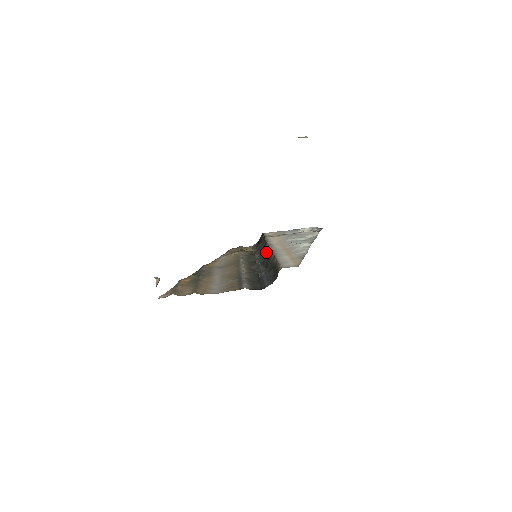
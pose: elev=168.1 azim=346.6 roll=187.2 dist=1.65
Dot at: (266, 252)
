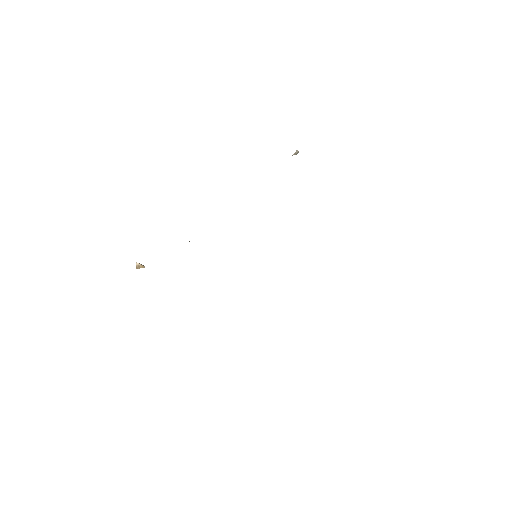
Dot at: occluded
